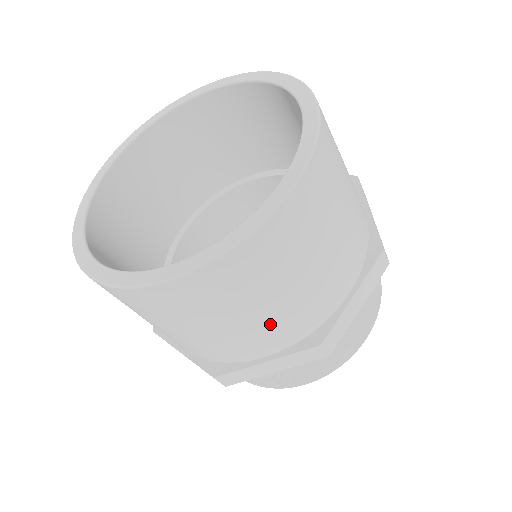
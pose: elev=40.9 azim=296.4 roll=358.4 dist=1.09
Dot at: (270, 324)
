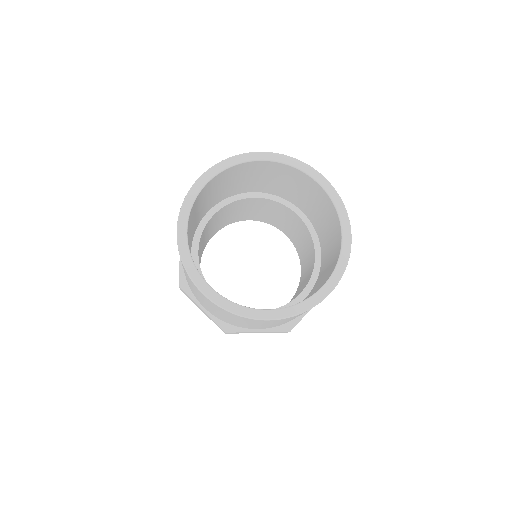
Dot at: (277, 324)
